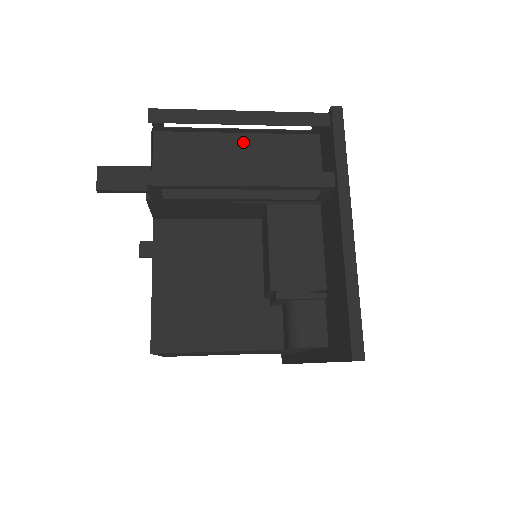
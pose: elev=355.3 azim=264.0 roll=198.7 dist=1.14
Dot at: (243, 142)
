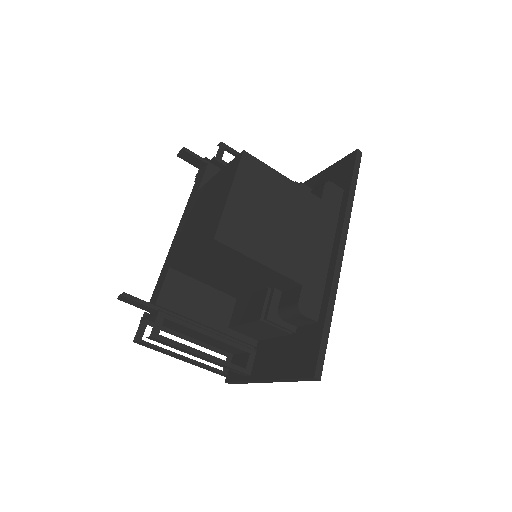
Dot at: occluded
